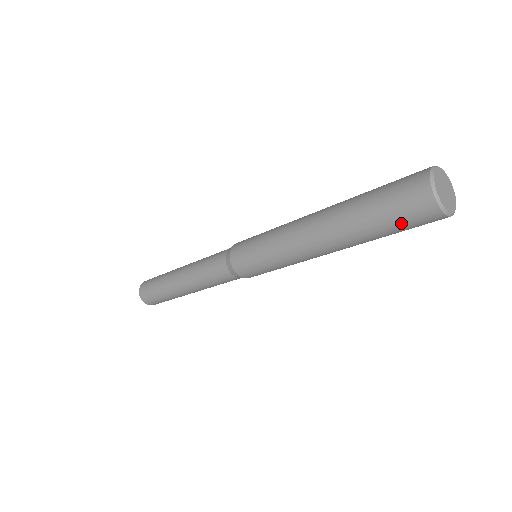
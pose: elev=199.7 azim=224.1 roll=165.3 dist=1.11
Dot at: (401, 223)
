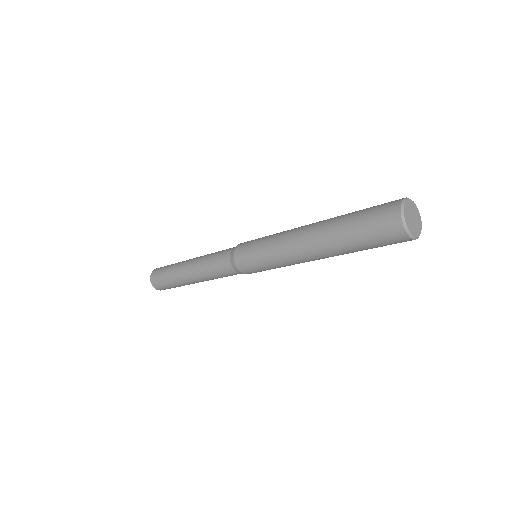
Dot at: (374, 238)
